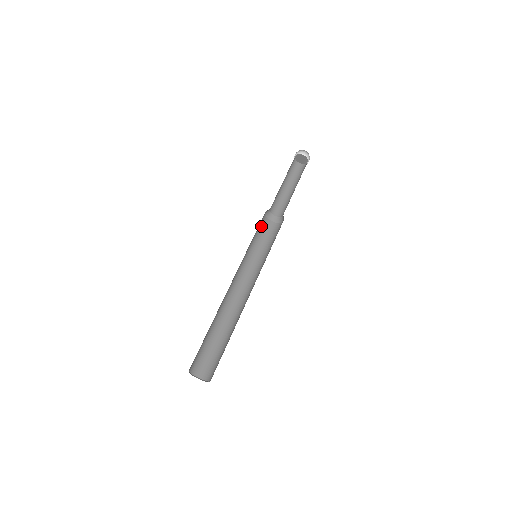
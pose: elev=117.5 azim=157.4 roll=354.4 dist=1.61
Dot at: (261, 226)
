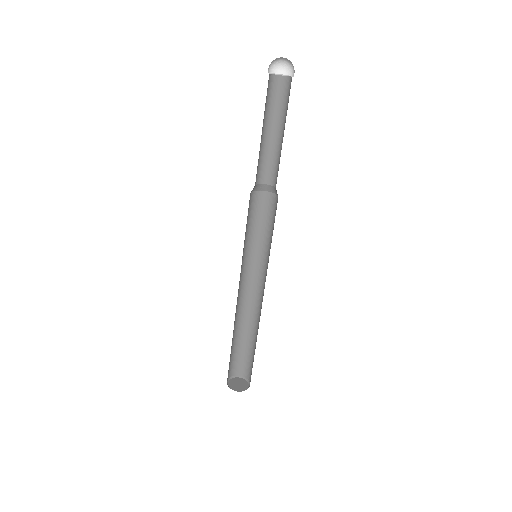
Dot at: occluded
